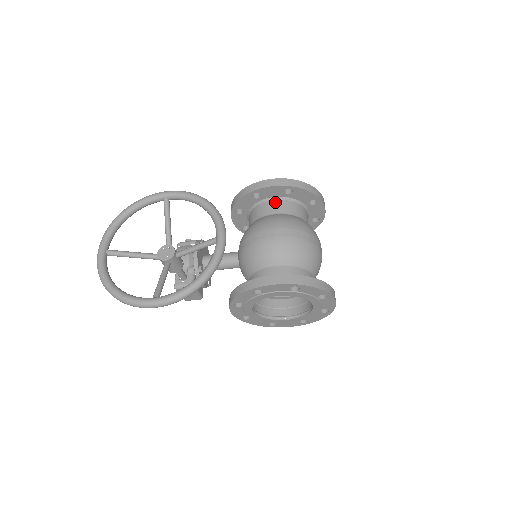
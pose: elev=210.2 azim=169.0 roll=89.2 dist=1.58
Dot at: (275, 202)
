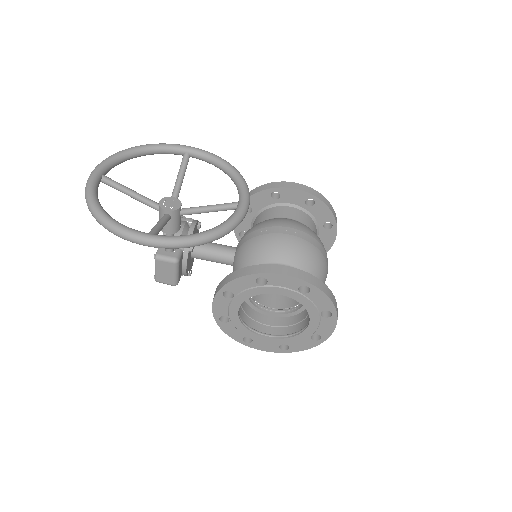
Dot at: (292, 209)
